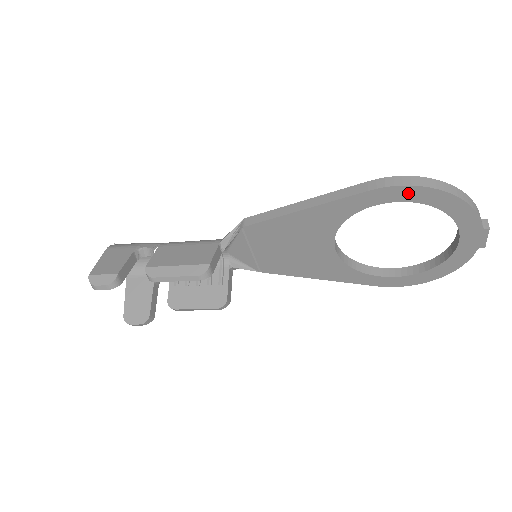
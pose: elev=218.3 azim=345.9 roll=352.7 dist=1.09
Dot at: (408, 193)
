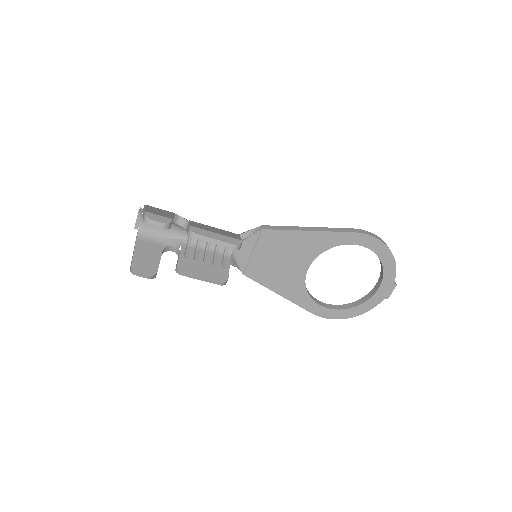
Dot at: (372, 243)
